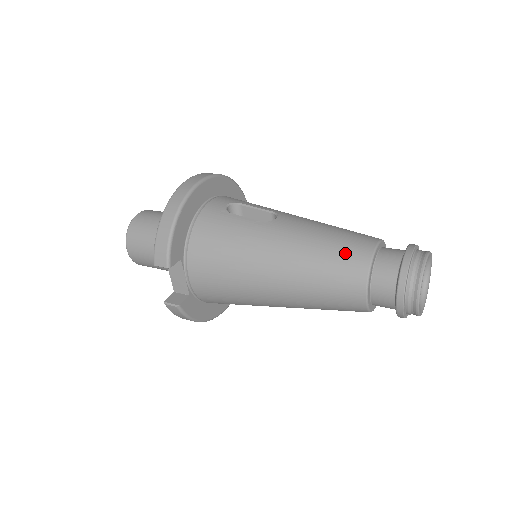
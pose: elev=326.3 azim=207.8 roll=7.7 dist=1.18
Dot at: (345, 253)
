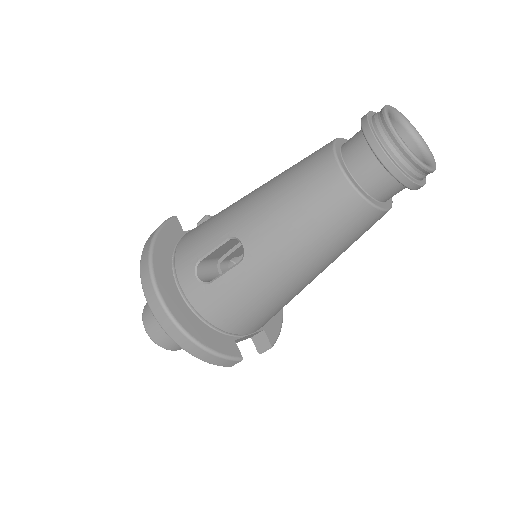
Dot at: (333, 213)
